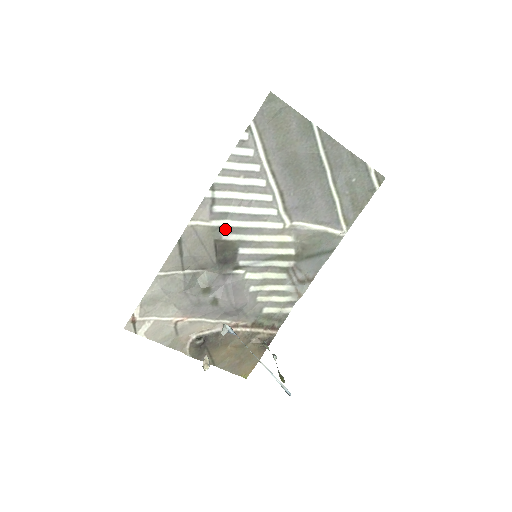
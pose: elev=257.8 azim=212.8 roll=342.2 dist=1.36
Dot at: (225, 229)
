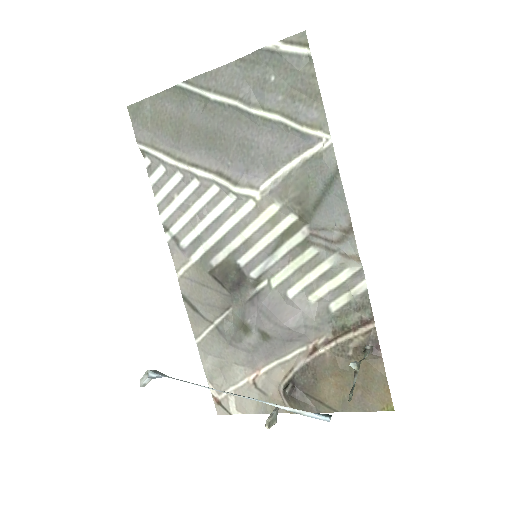
Dot at: (208, 255)
